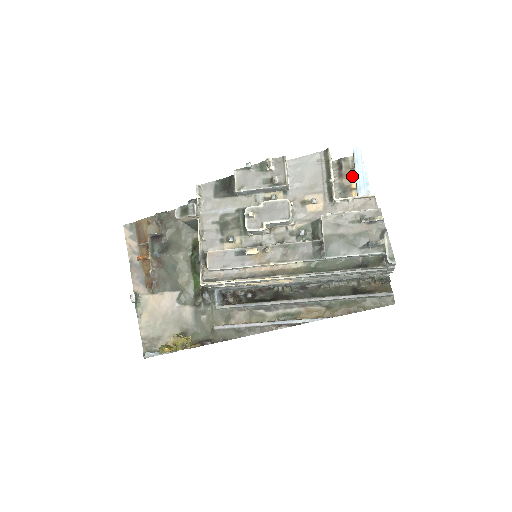
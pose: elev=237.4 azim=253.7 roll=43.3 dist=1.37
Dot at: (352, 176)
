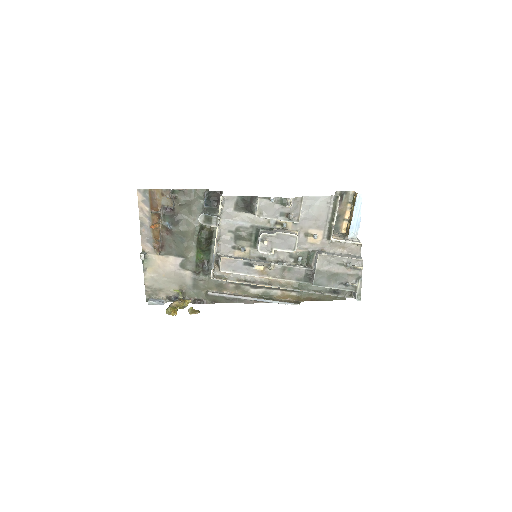
Dot at: (348, 208)
